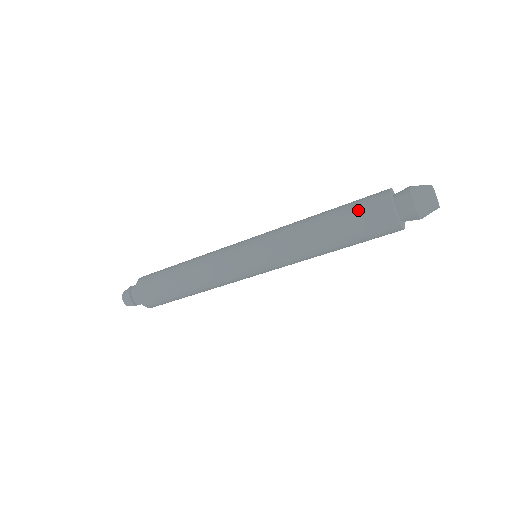
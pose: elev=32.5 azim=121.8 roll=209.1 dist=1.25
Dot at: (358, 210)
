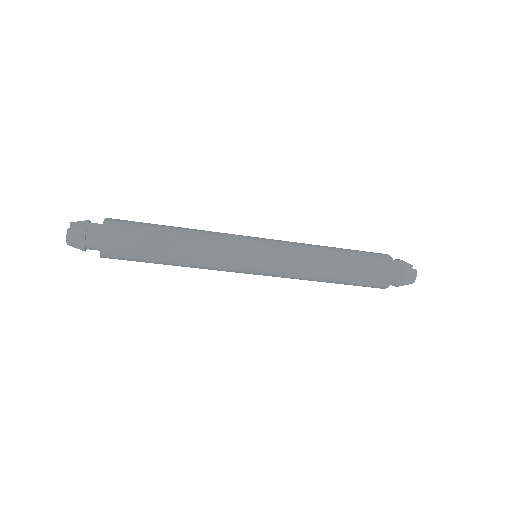
Dot at: (368, 273)
